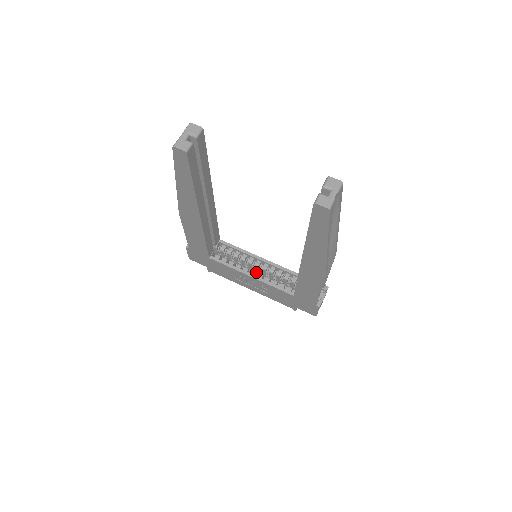
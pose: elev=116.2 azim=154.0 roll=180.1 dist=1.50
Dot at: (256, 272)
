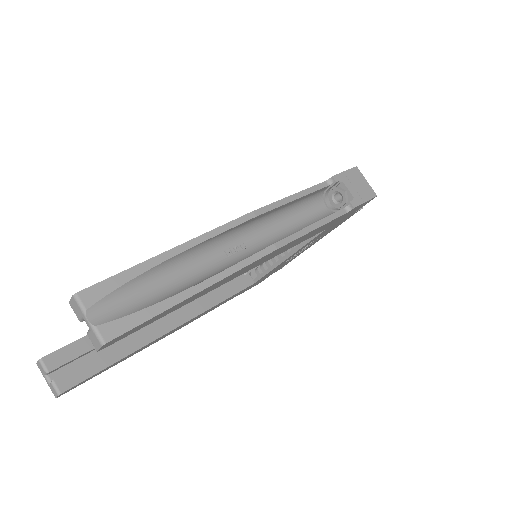
Dot at: occluded
